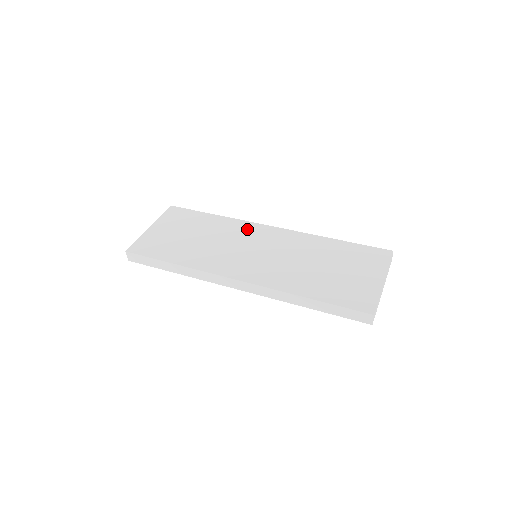
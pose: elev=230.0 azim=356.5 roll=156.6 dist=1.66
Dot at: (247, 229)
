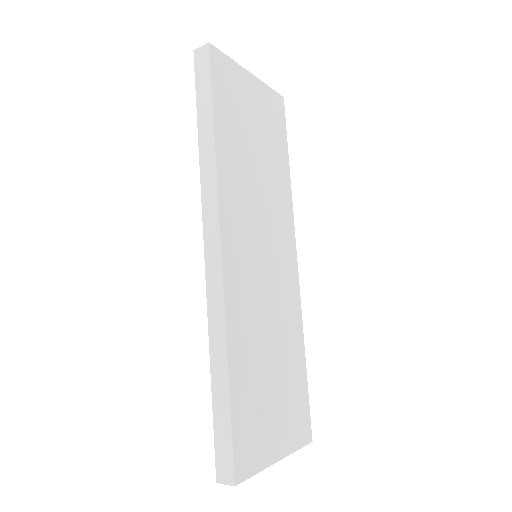
Dot at: (286, 226)
